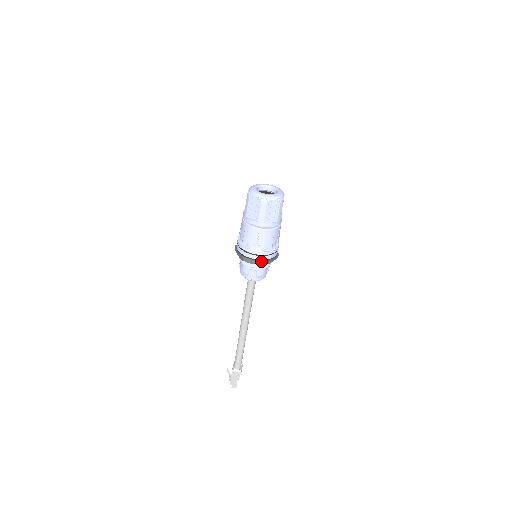
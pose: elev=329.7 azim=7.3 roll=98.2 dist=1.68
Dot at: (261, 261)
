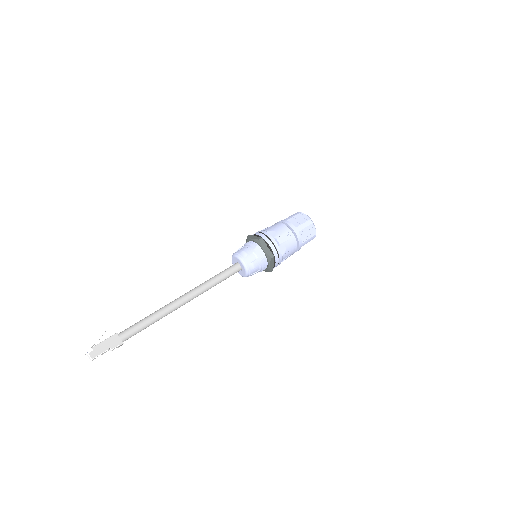
Dot at: (271, 253)
